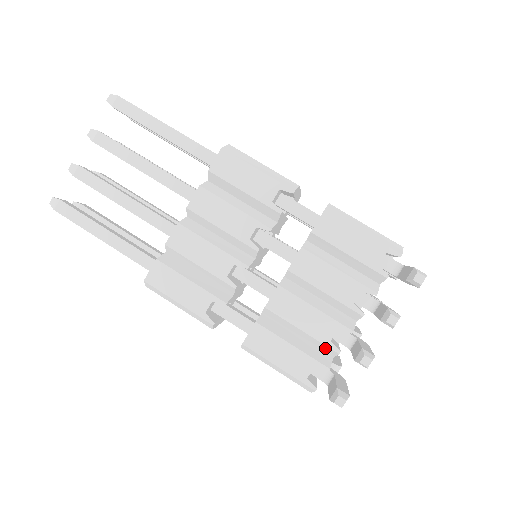
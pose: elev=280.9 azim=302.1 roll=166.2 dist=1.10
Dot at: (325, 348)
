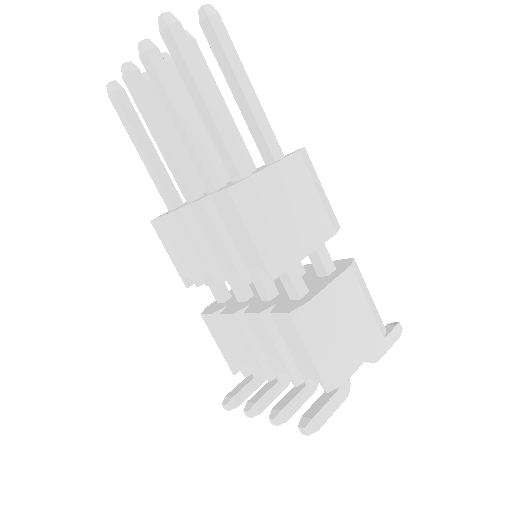
Dot at: occluded
